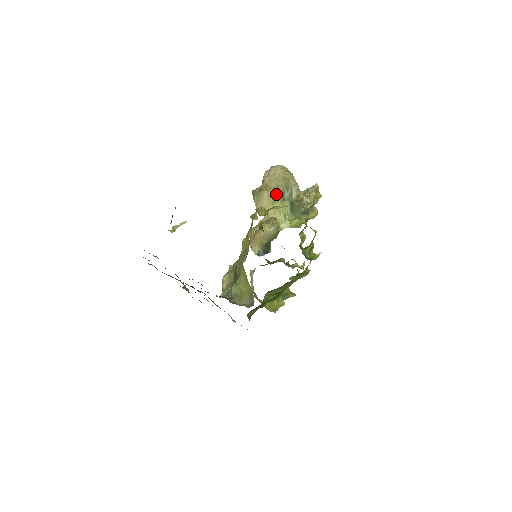
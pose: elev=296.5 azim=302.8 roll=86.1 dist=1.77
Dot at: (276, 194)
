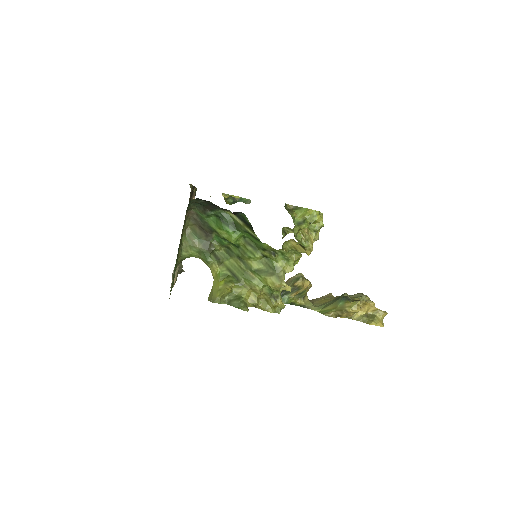
Dot at: (337, 296)
